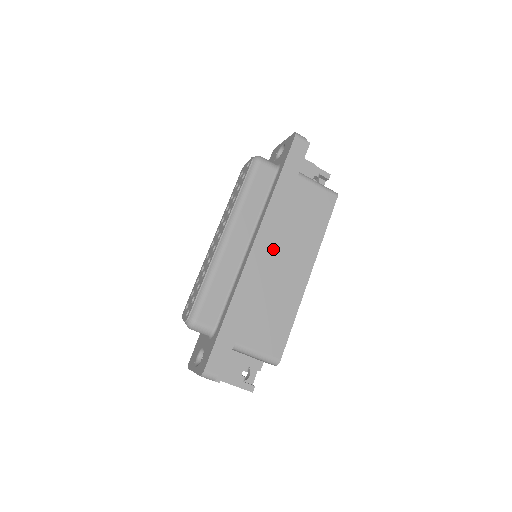
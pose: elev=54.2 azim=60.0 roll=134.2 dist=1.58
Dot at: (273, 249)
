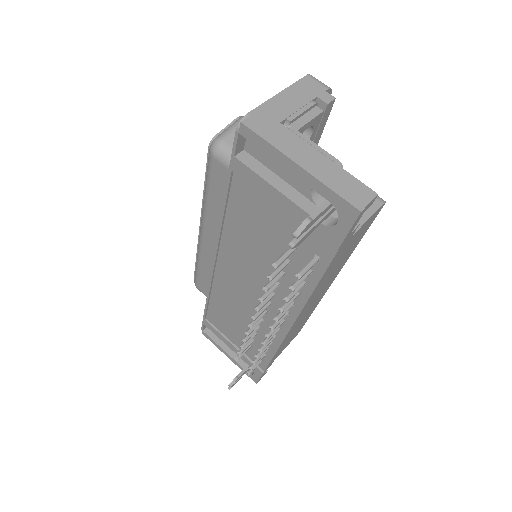
Dot at: occluded
